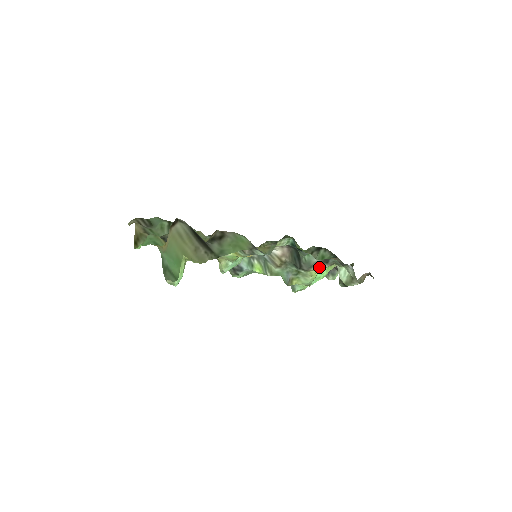
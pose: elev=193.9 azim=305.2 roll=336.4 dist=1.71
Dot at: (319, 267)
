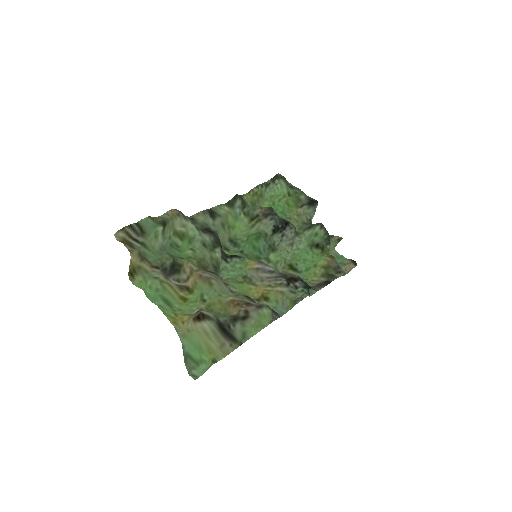
Dot at: (318, 282)
